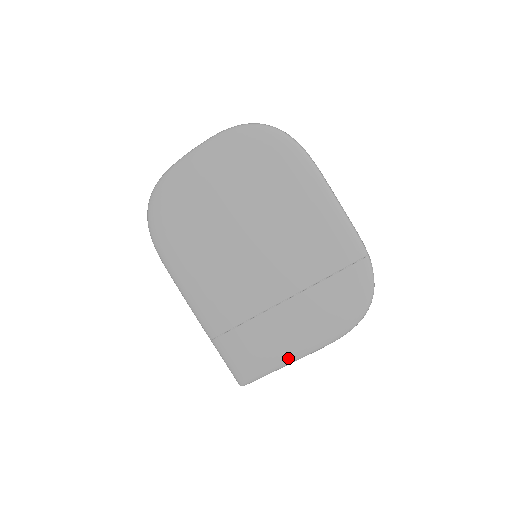
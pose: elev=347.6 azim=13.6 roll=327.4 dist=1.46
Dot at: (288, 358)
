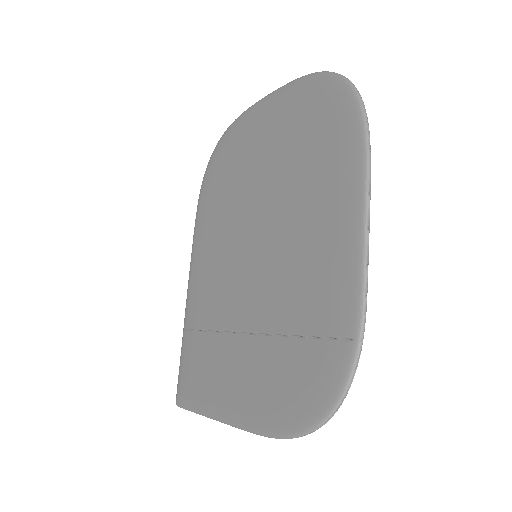
Dot at: (217, 411)
